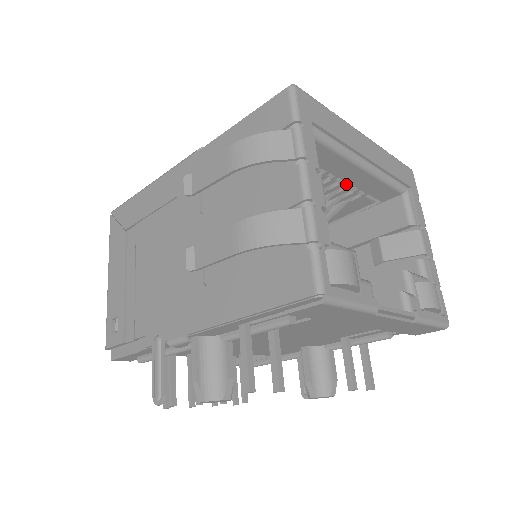
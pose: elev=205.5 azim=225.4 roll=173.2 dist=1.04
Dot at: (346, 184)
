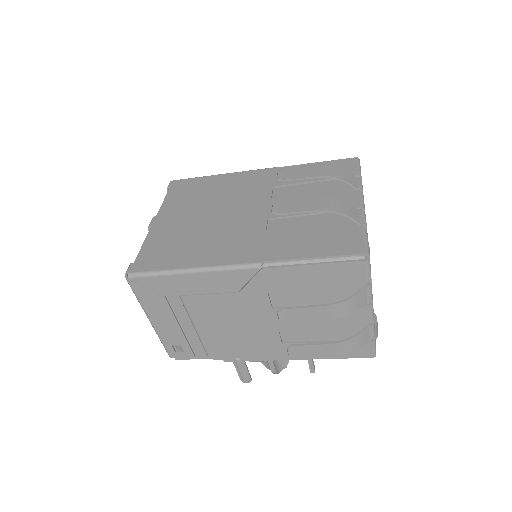
Dot at: occluded
